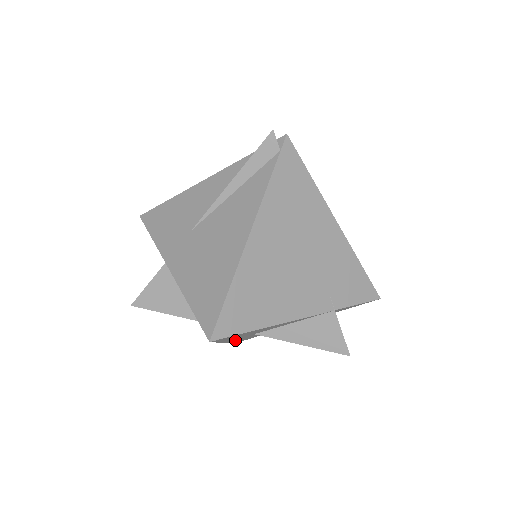
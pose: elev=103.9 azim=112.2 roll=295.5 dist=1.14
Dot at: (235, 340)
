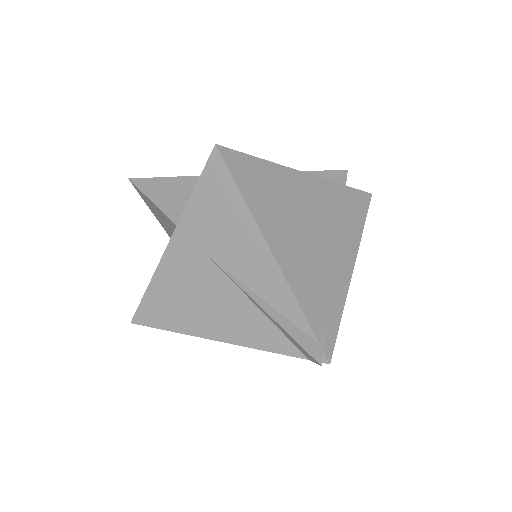
Dot at: occluded
